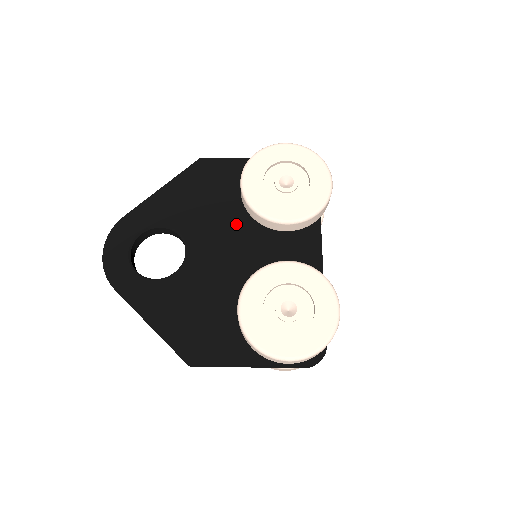
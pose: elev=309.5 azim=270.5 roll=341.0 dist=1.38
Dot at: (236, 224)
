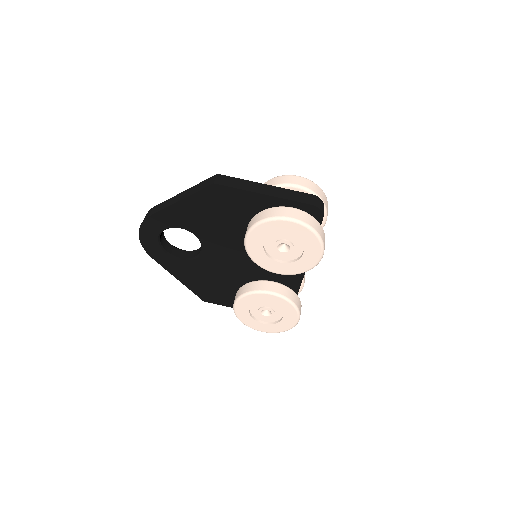
Dot at: (242, 241)
